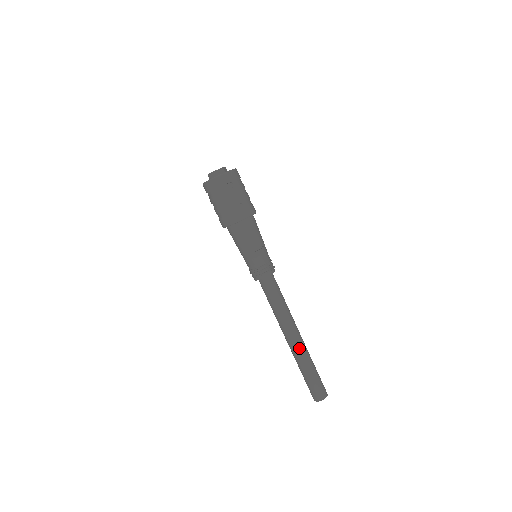
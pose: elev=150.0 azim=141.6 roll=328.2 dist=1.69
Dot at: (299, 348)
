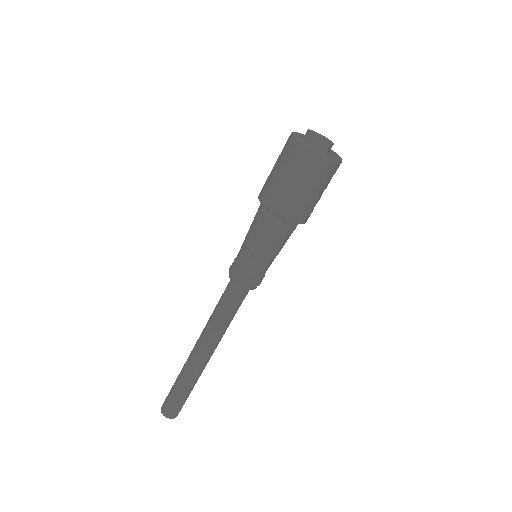
Dot at: occluded
